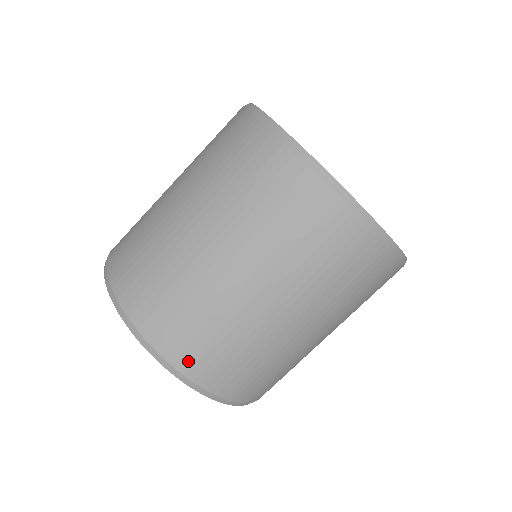
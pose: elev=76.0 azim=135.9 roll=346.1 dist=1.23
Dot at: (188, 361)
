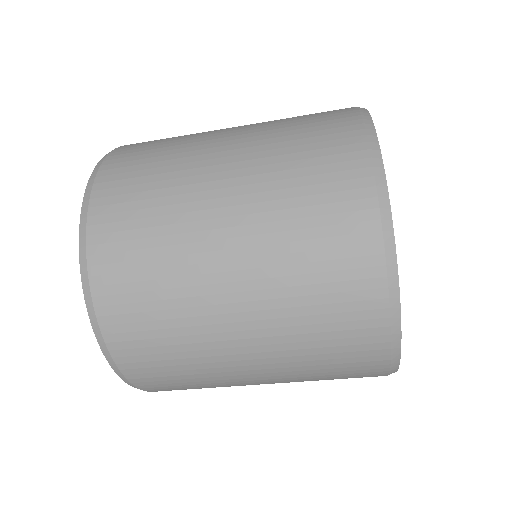
Dot at: (160, 390)
